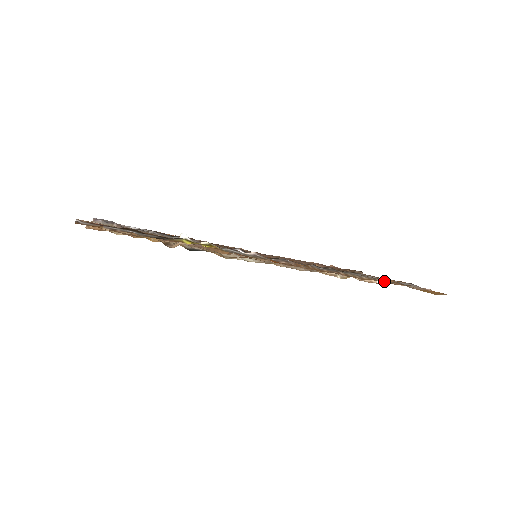
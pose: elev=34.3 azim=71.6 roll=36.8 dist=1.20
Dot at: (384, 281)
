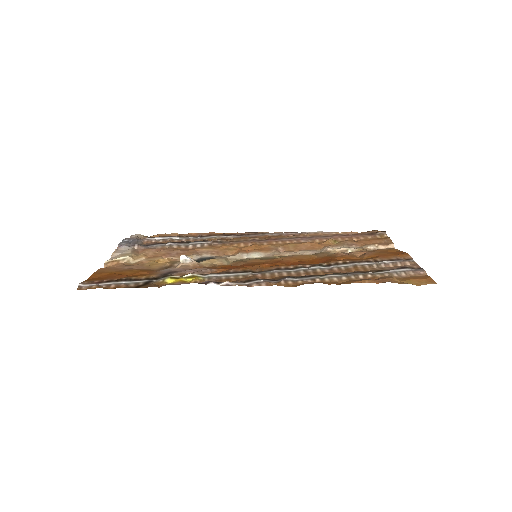
Dot at: (367, 276)
